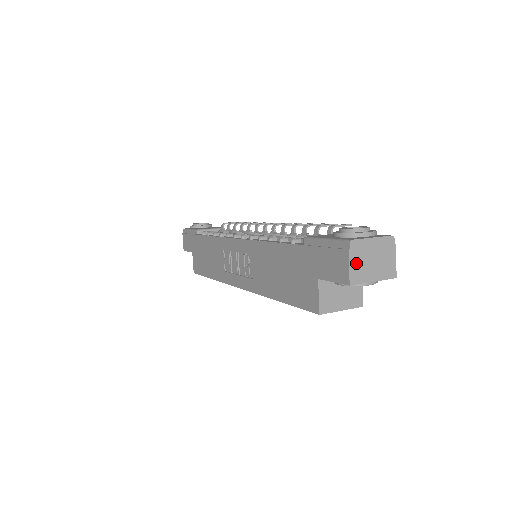
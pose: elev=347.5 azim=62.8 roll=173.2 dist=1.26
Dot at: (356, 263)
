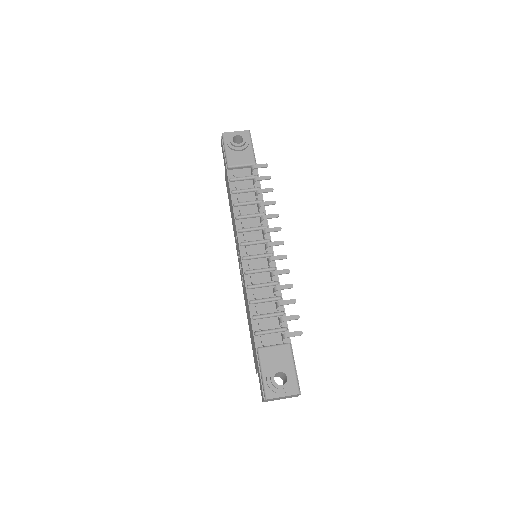
Dot at: (269, 400)
